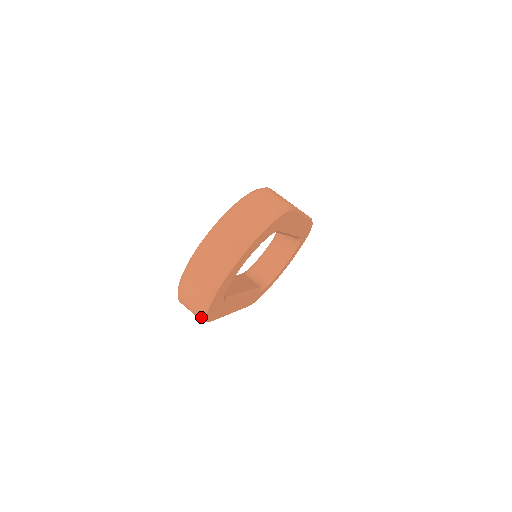
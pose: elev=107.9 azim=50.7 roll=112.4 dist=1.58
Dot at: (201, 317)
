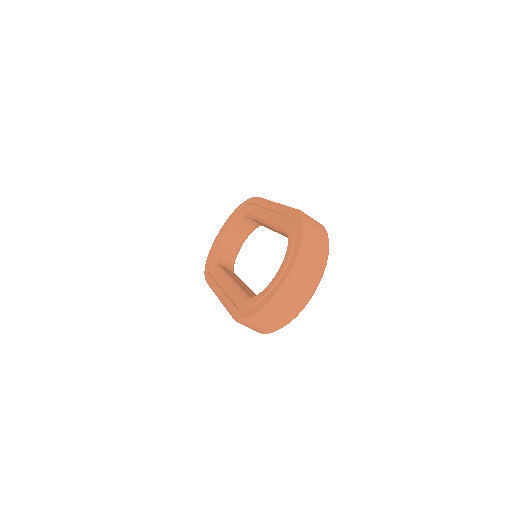
Dot at: occluded
